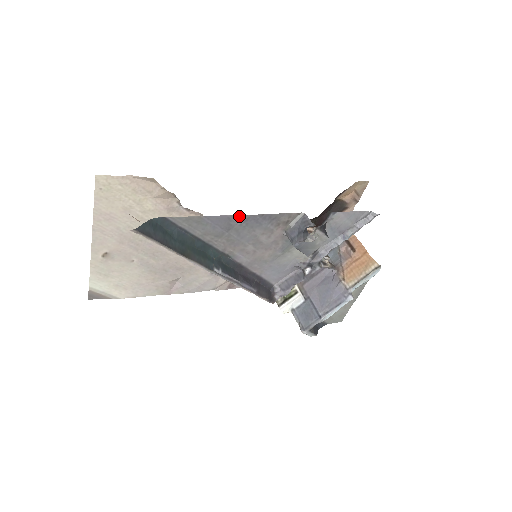
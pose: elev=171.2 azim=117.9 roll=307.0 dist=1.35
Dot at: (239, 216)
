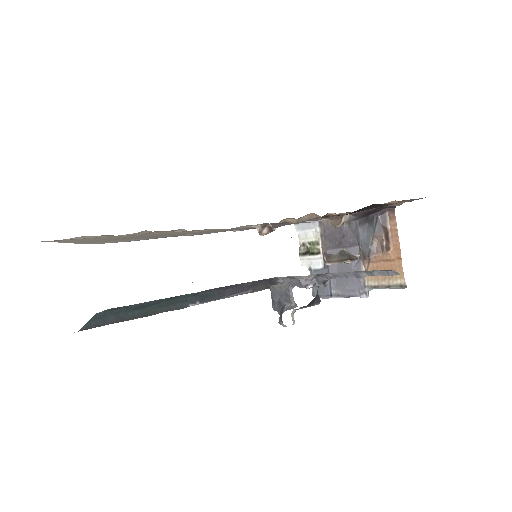
Dot at: occluded
